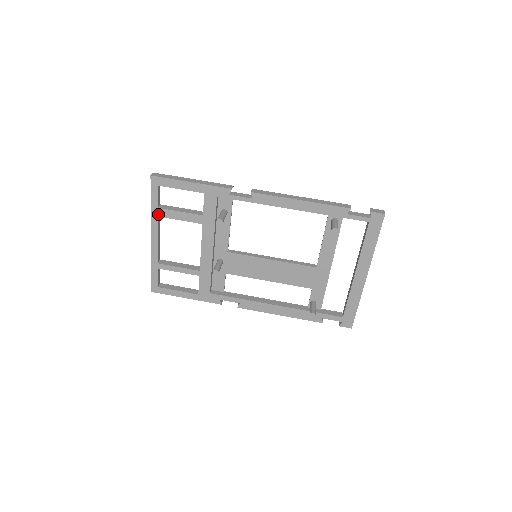
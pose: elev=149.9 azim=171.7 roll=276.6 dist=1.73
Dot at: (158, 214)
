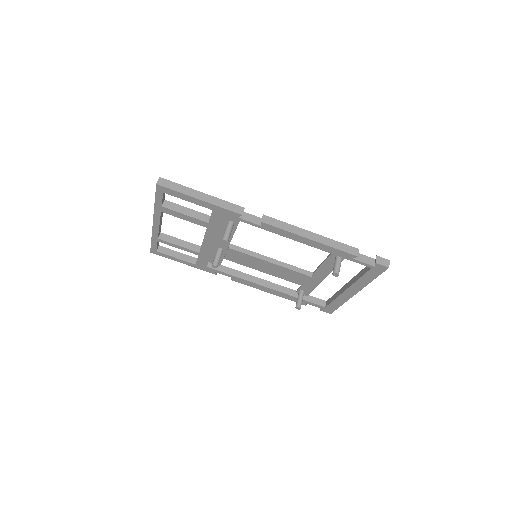
Dot at: (162, 210)
